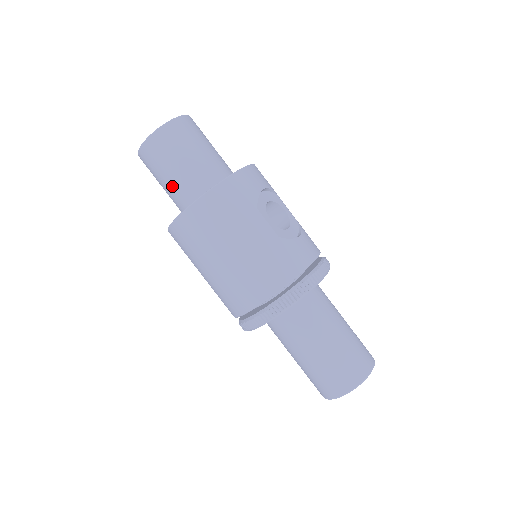
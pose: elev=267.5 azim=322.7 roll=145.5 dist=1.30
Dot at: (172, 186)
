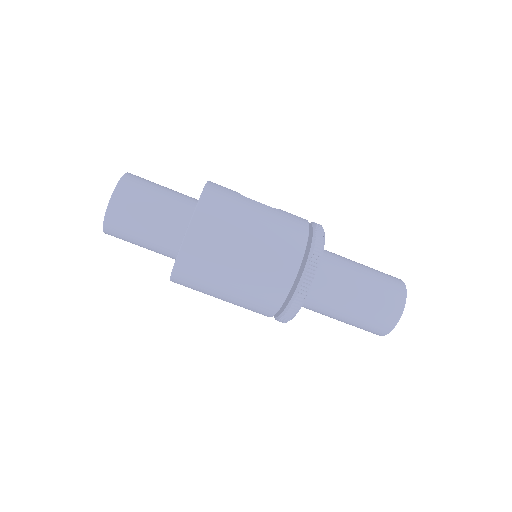
Dot at: (158, 222)
